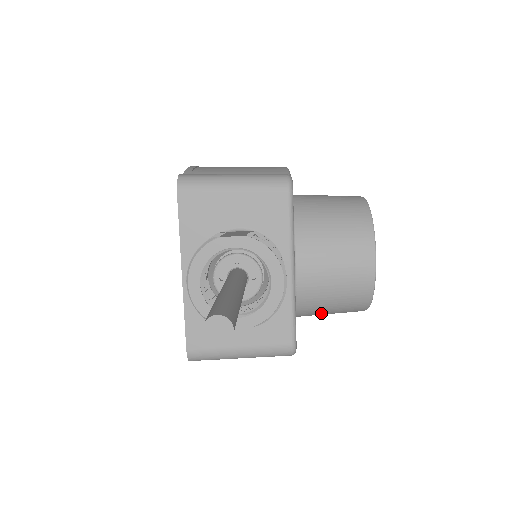
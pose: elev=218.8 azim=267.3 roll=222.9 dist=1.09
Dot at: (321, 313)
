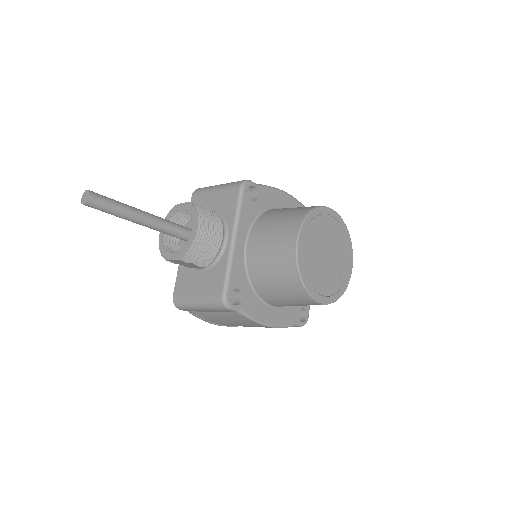
Dot at: (276, 295)
